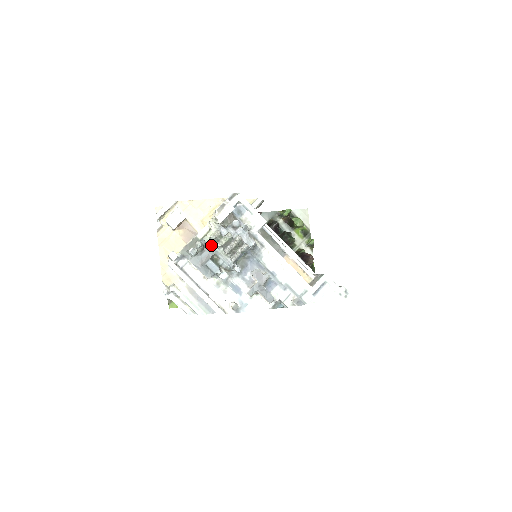
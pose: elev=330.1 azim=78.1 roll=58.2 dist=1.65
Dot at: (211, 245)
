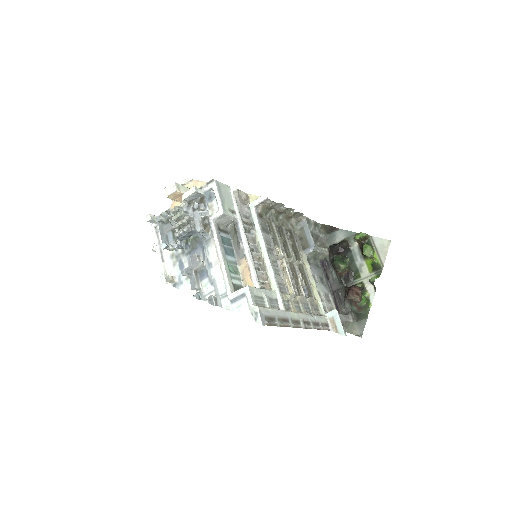
Dot at: occluded
